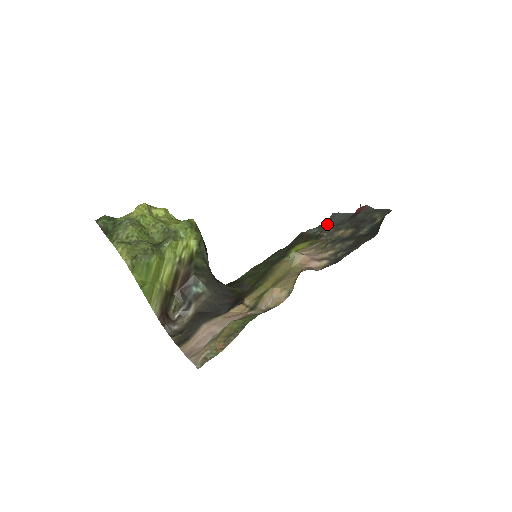
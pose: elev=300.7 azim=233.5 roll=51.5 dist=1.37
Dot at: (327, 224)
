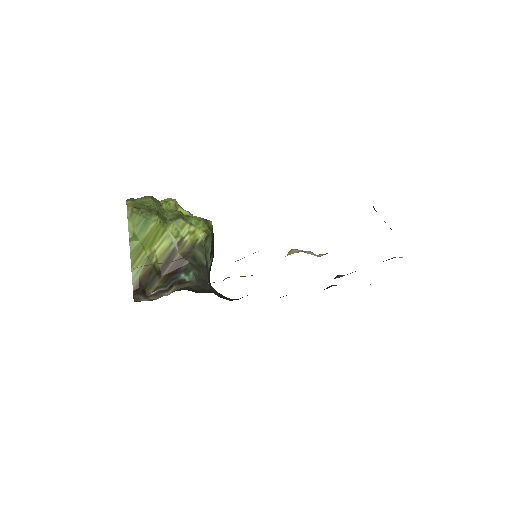
Dot at: occluded
